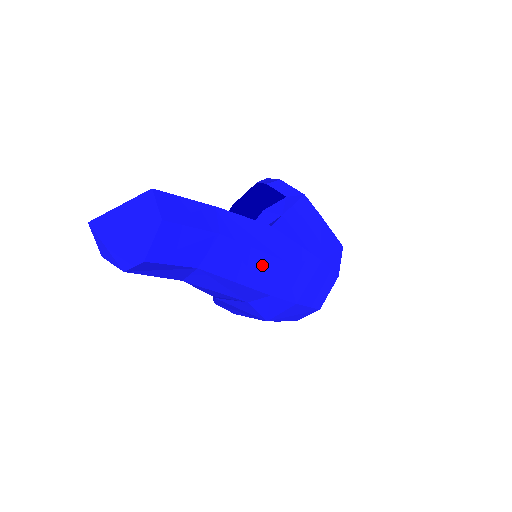
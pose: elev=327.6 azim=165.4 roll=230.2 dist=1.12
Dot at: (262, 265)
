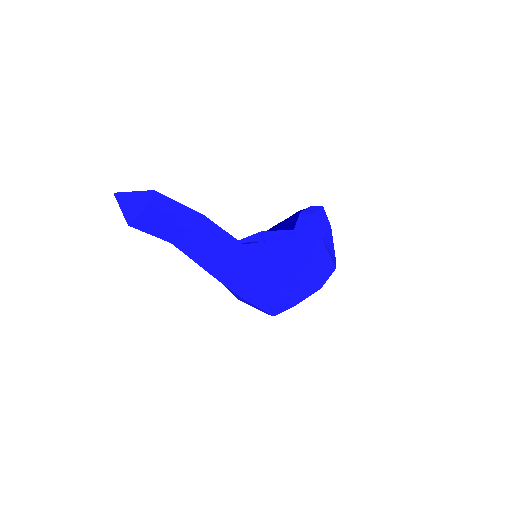
Dot at: (222, 264)
